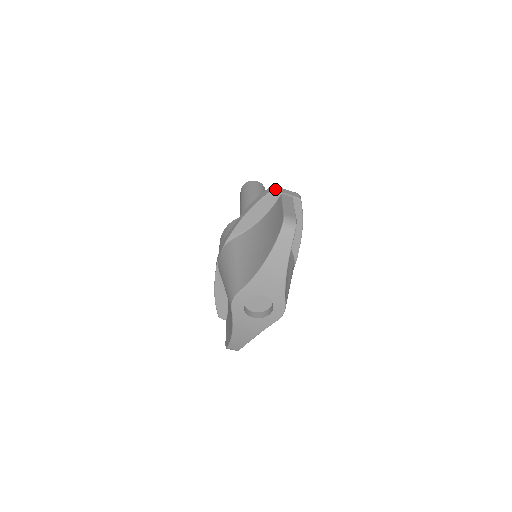
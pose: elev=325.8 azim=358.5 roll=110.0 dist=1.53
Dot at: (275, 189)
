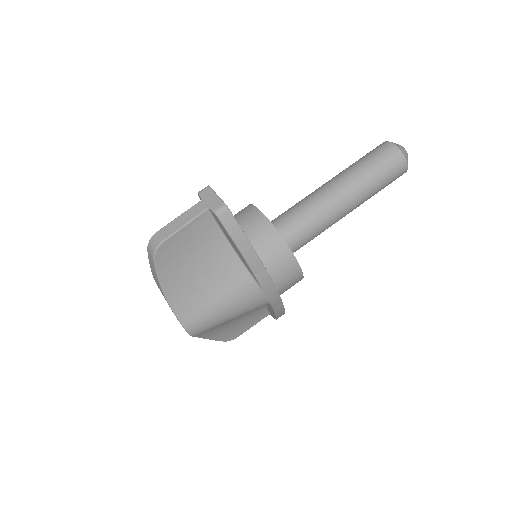
Dot at: (200, 192)
